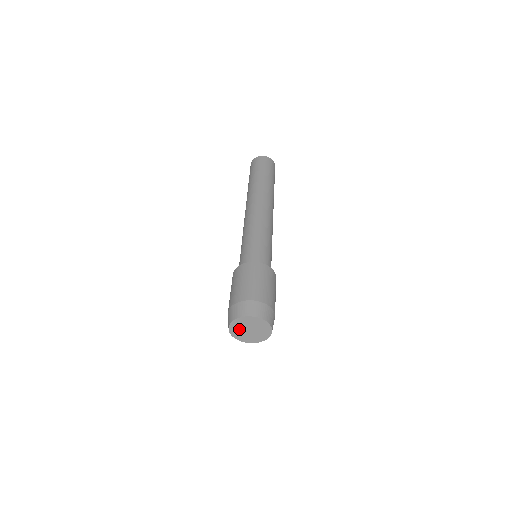
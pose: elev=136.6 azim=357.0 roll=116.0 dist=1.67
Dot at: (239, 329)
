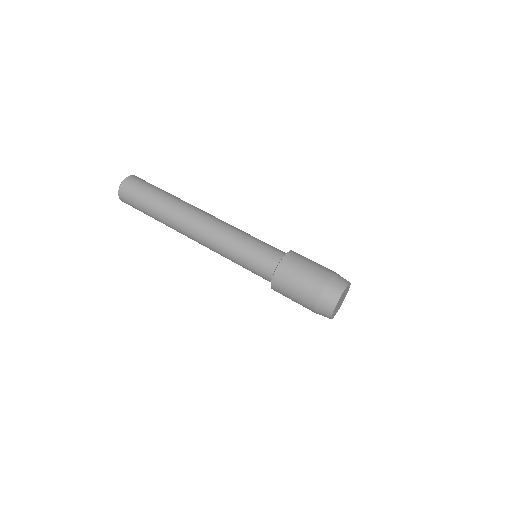
Dot at: (336, 310)
